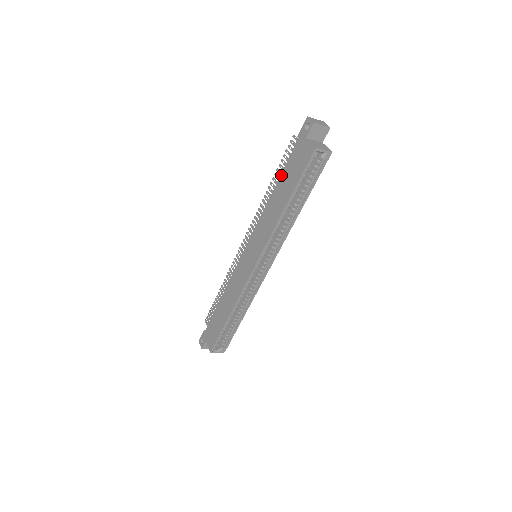
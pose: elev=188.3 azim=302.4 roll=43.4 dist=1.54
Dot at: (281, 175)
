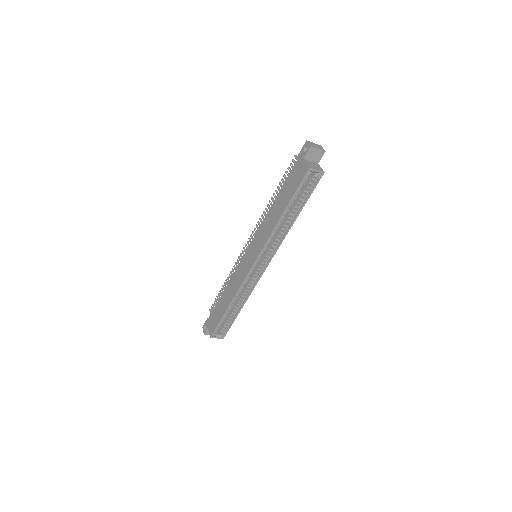
Dot at: (281, 188)
